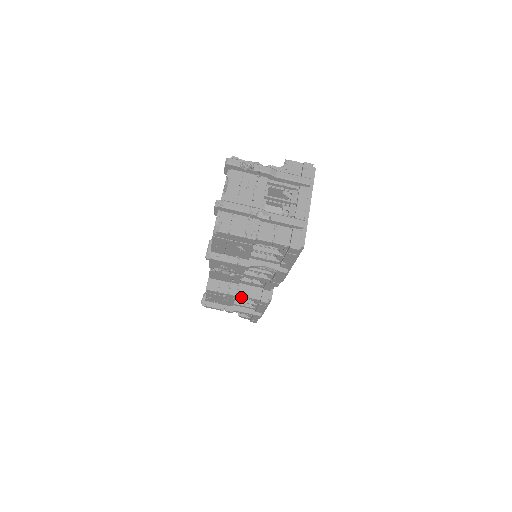
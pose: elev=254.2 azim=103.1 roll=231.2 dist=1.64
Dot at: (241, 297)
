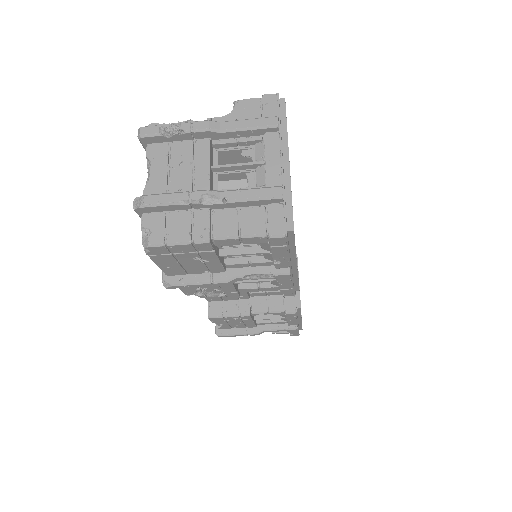
Dot at: occluded
